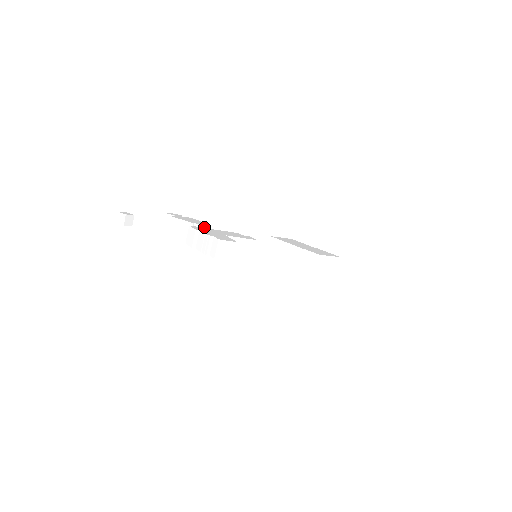
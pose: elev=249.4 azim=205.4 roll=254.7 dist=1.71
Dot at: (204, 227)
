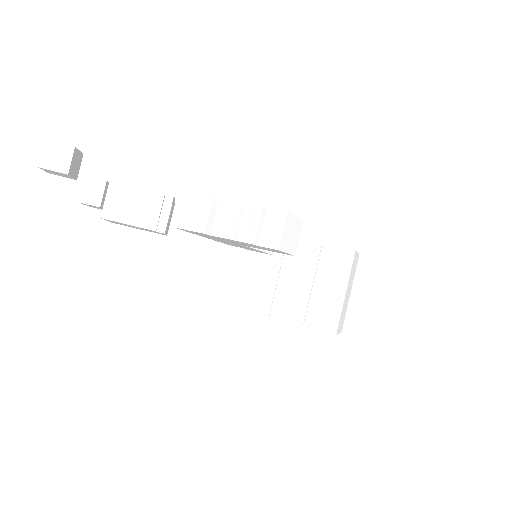
Dot at: (173, 204)
